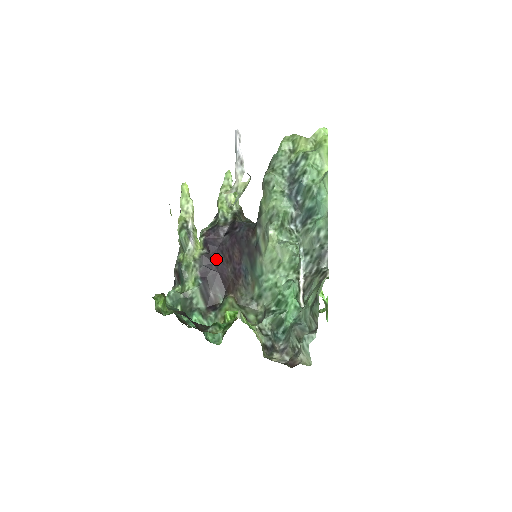
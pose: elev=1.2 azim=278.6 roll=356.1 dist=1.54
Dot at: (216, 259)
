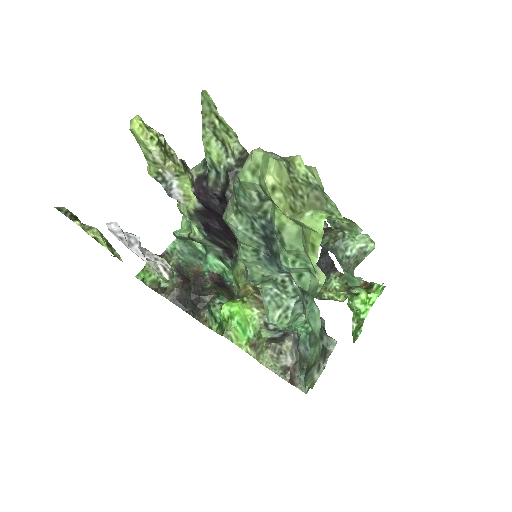
Dot at: (216, 218)
